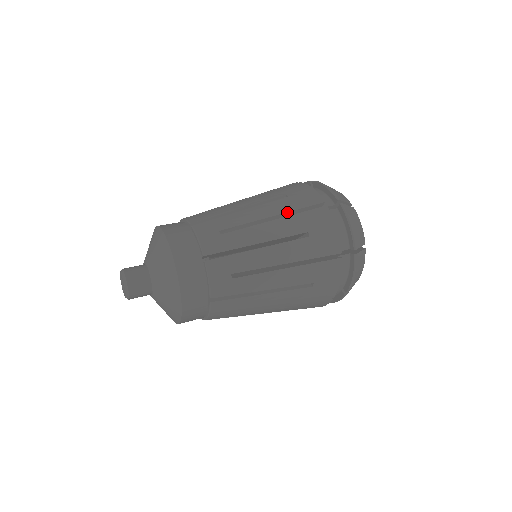
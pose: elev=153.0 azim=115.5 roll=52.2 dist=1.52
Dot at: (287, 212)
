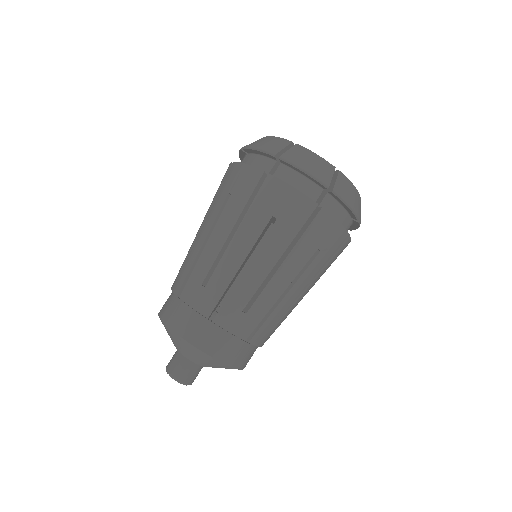
Dot at: (289, 244)
